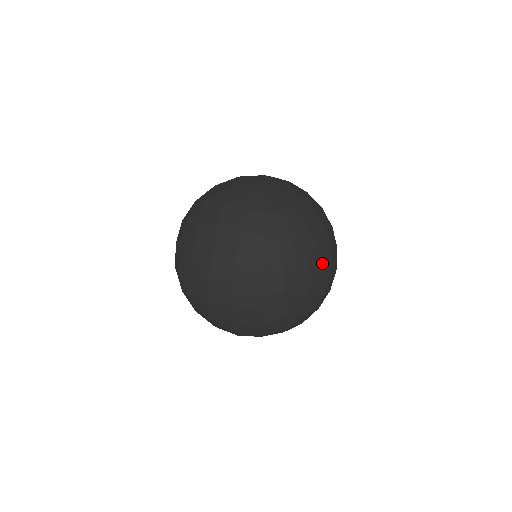
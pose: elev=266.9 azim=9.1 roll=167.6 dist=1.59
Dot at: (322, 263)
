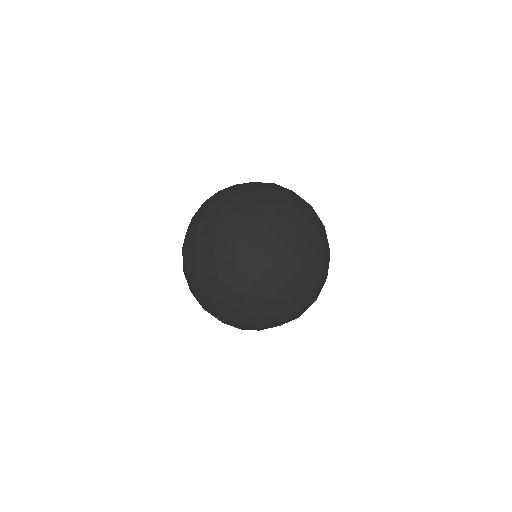
Dot at: occluded
